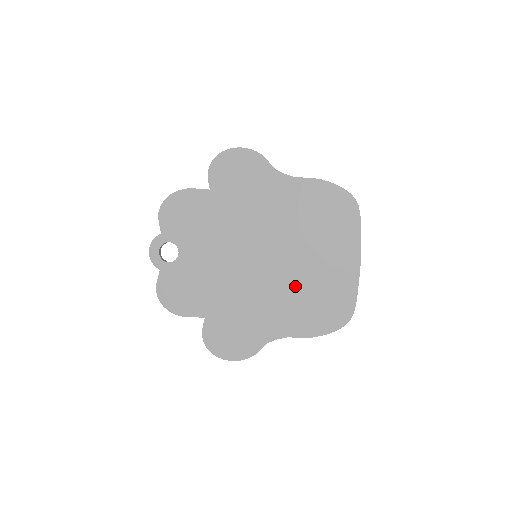
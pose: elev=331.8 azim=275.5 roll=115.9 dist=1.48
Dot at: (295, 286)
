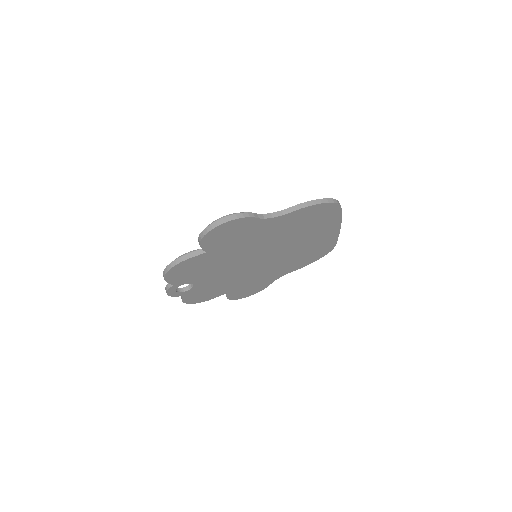
Dot at: (291, 256)
